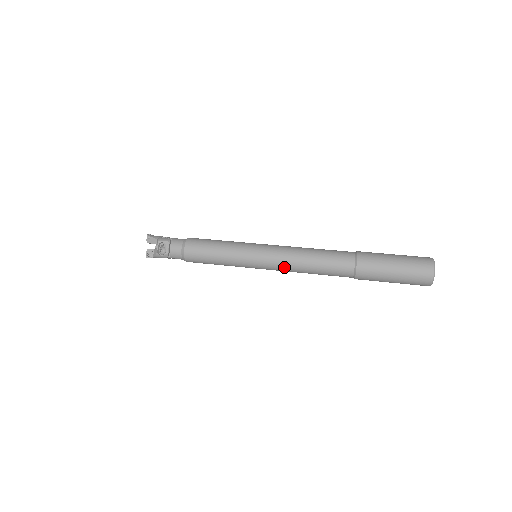
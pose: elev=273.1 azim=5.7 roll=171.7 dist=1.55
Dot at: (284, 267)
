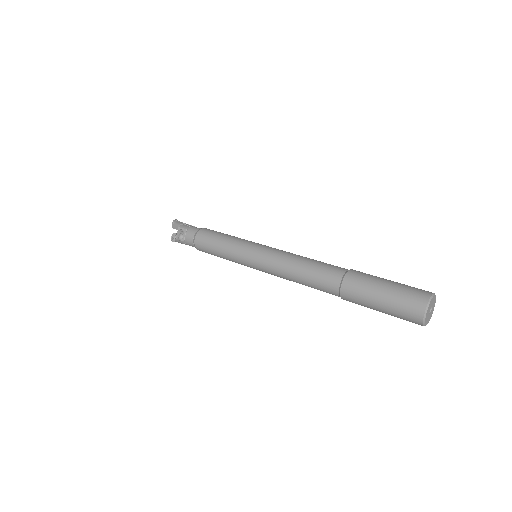
Dot at: (274, 272)
